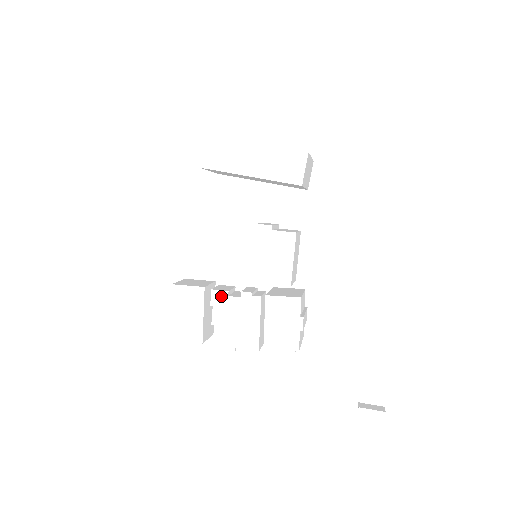
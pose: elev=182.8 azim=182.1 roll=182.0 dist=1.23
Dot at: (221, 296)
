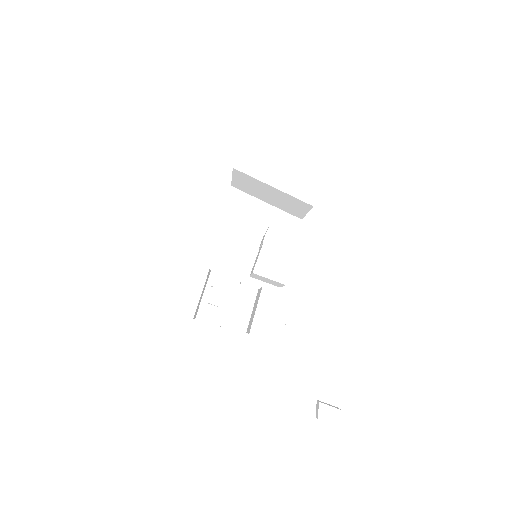
Dot at: (223, 279)
